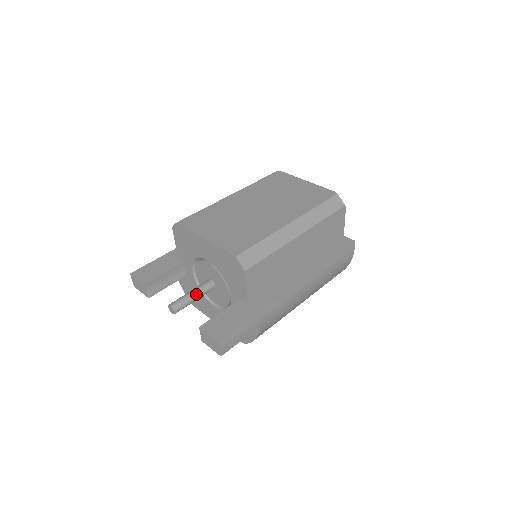
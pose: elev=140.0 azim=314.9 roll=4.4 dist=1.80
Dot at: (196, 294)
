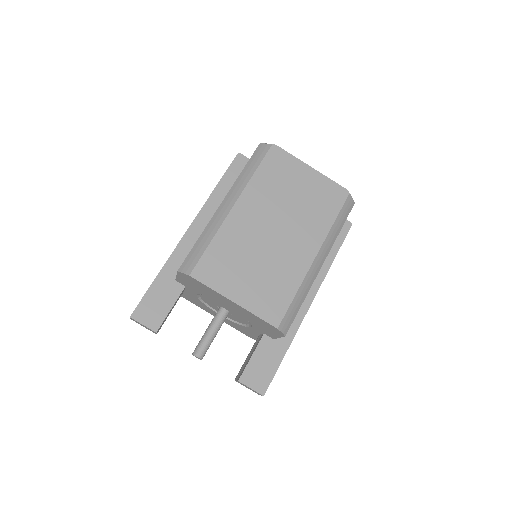
Dot at: (216, 333)
